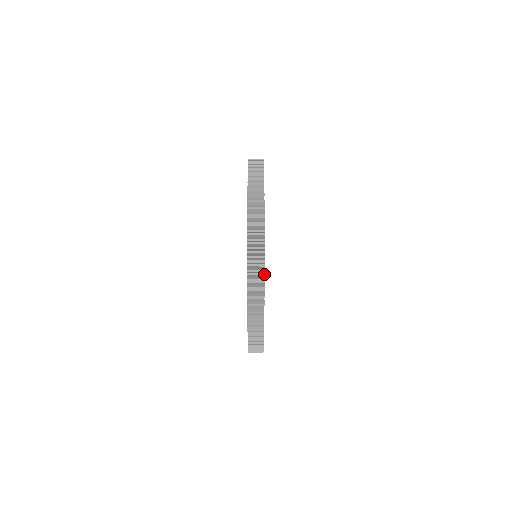
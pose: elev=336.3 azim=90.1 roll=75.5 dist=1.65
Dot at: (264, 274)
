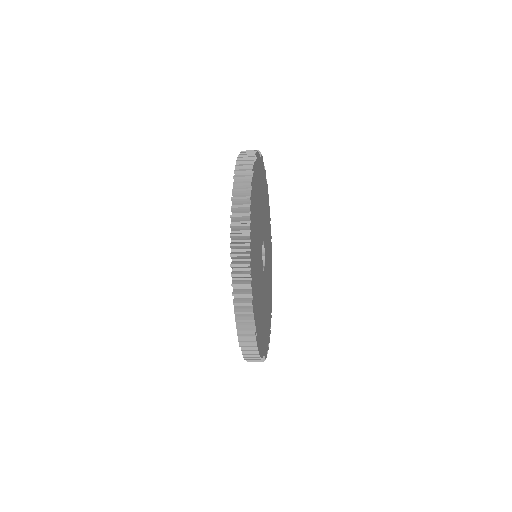
Dot at: (253, 305)
